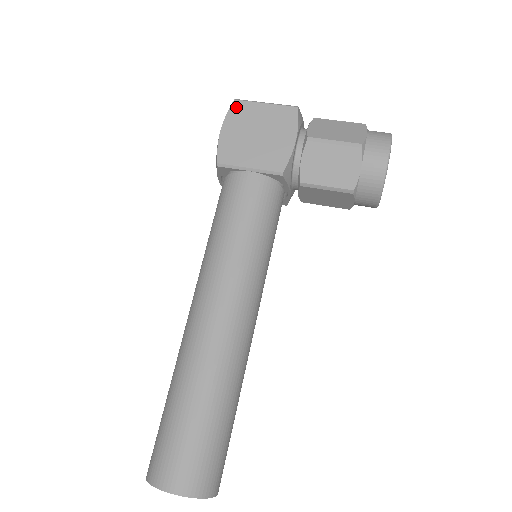
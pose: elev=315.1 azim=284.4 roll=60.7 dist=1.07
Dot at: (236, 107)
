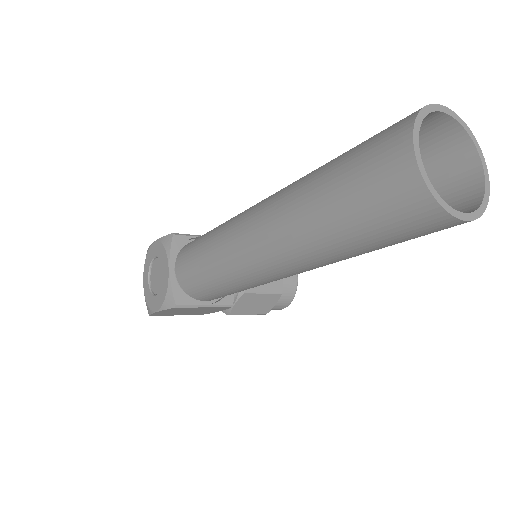
Dot at: occluded
